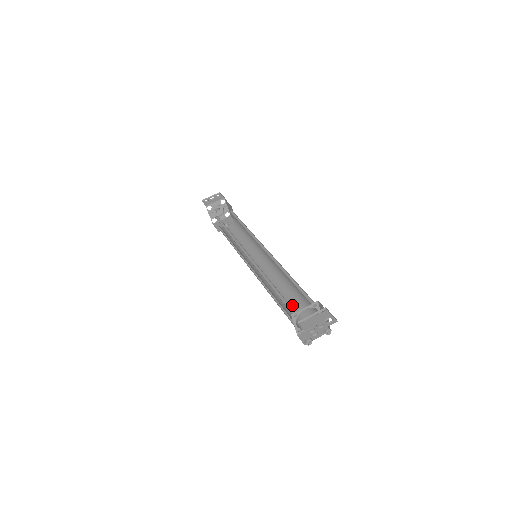
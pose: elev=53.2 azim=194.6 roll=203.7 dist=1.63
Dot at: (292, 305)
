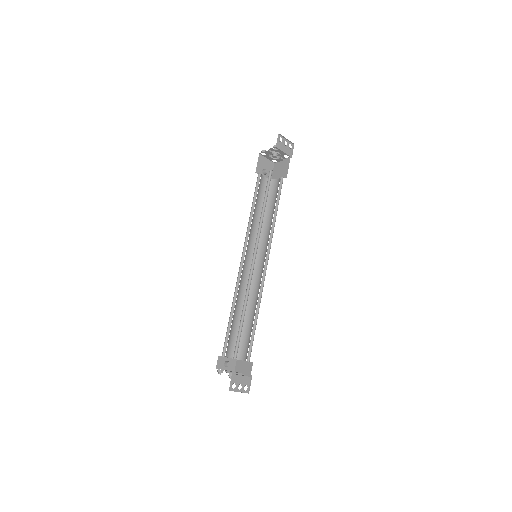
Dot at: (235, 326)
